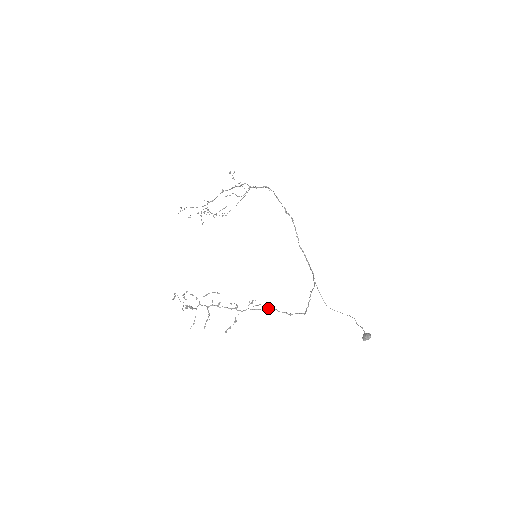
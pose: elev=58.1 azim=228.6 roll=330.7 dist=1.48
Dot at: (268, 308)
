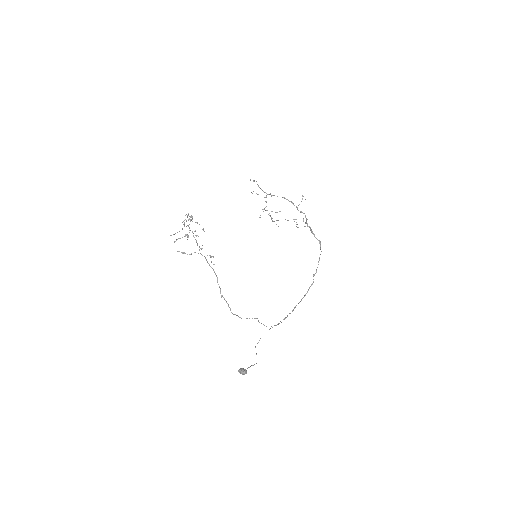
Dot at: occluded
